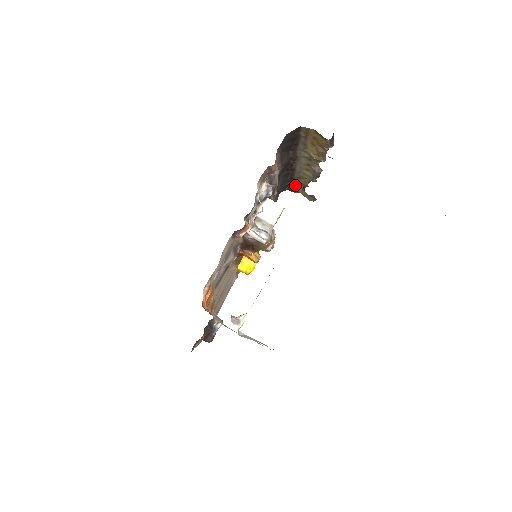
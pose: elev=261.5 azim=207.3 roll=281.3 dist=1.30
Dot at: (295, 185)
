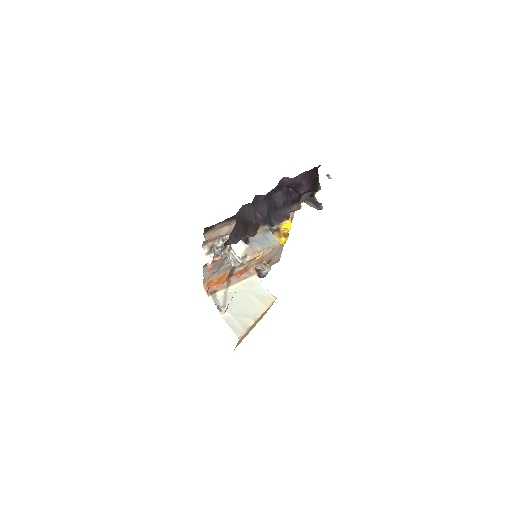
Dot at: occluded
